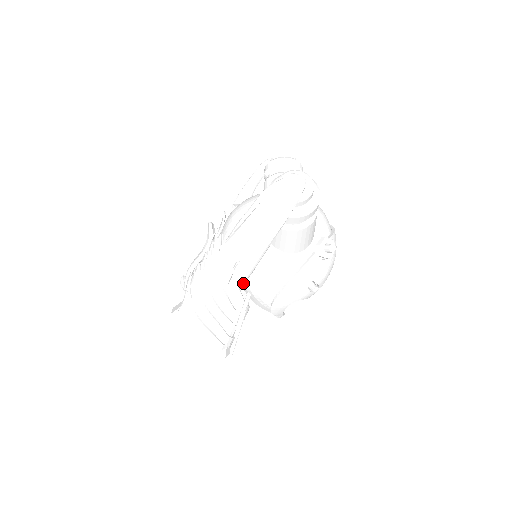
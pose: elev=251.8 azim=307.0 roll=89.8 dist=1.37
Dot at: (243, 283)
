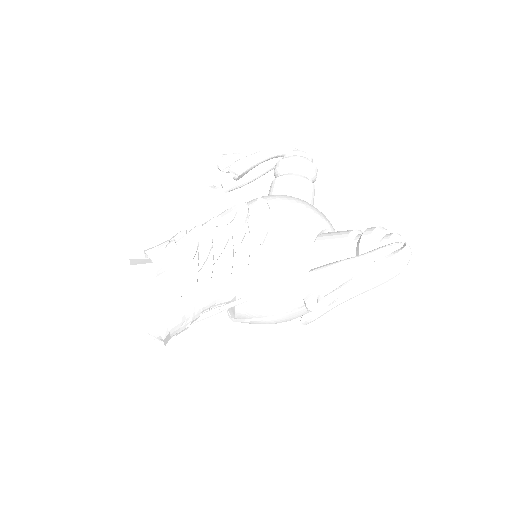
Dot at: (310, 322)
